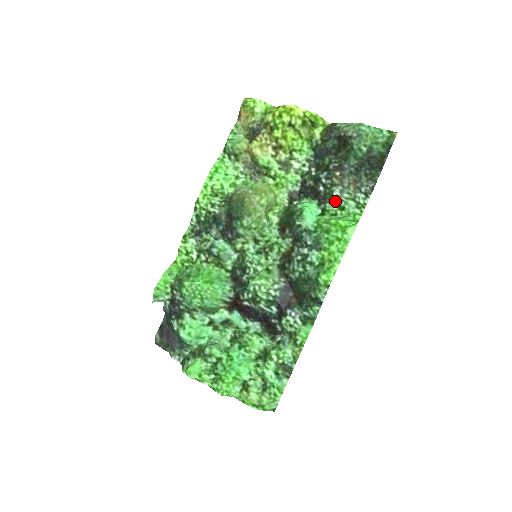
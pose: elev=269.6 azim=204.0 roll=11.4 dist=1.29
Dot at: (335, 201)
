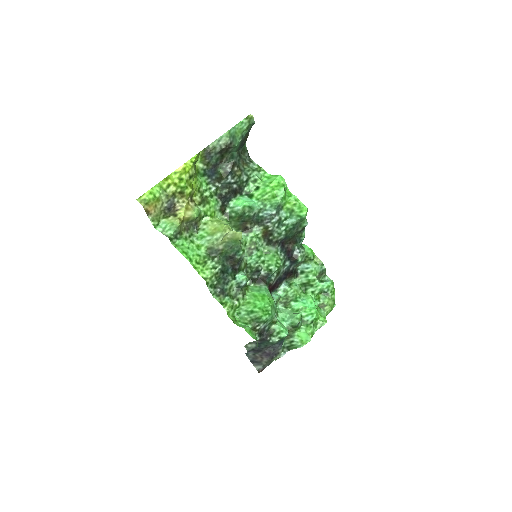
Dot at: (247, 183)
